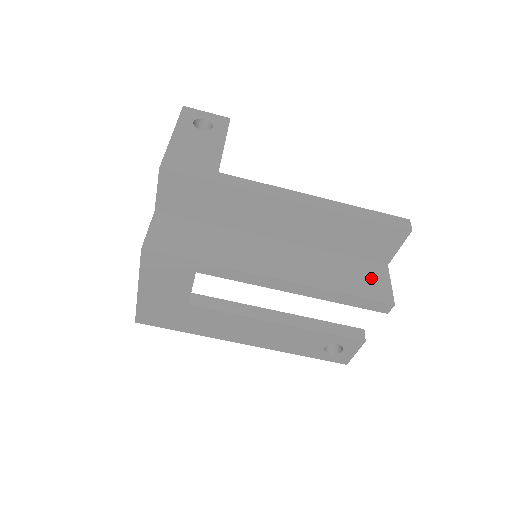
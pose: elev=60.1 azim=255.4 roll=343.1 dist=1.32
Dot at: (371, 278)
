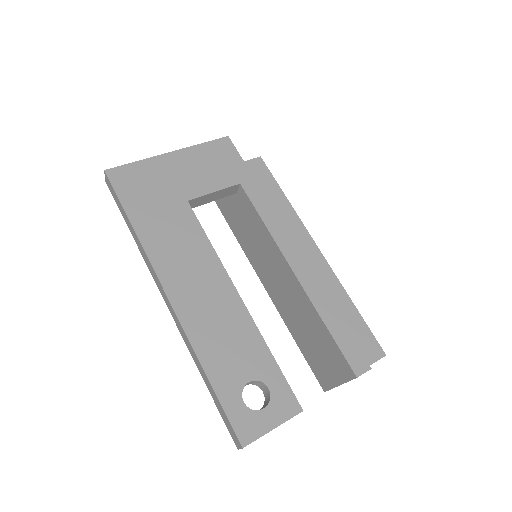
Dot at: occluded
